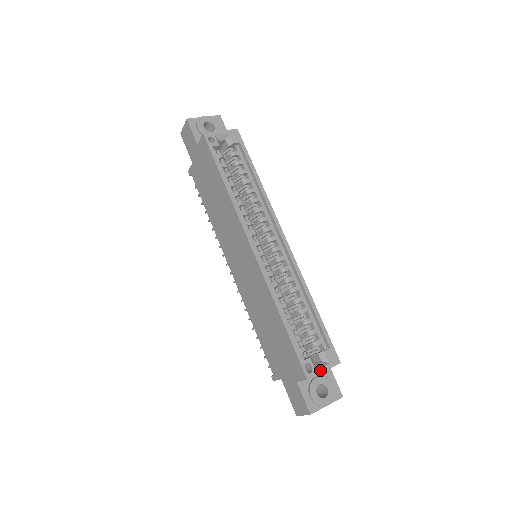
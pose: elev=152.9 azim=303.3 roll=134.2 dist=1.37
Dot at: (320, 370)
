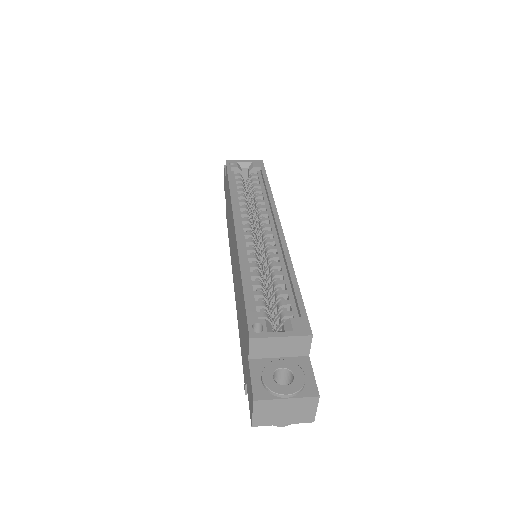
Dot at: (275, 334)
